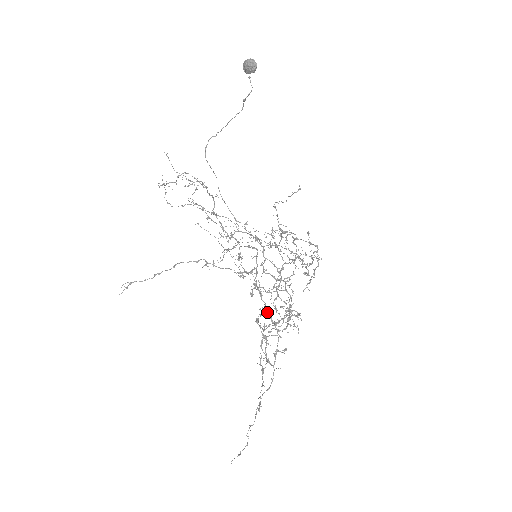
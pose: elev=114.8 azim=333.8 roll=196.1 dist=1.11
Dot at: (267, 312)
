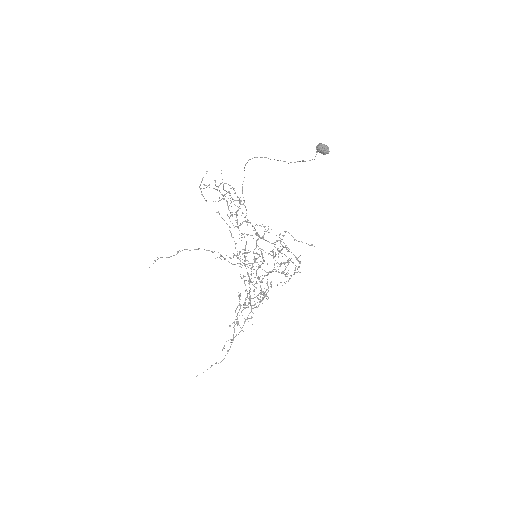
Dot at: occluded
